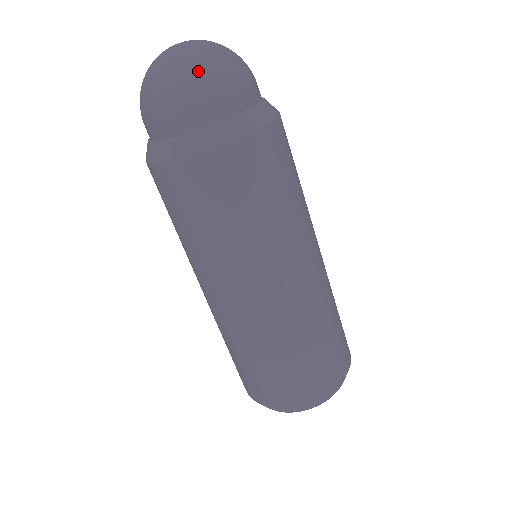
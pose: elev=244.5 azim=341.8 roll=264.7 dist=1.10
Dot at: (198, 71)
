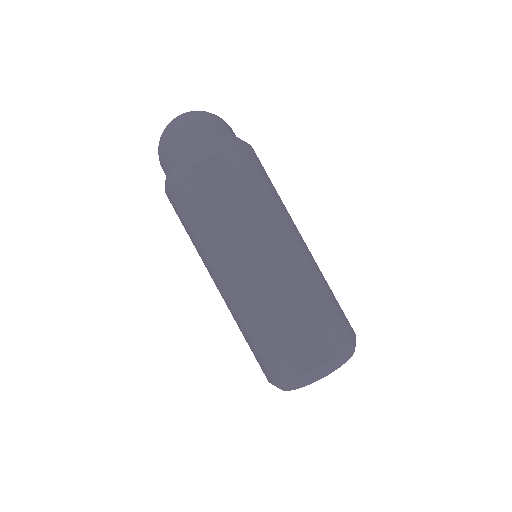
Dot at: (165, 137)
